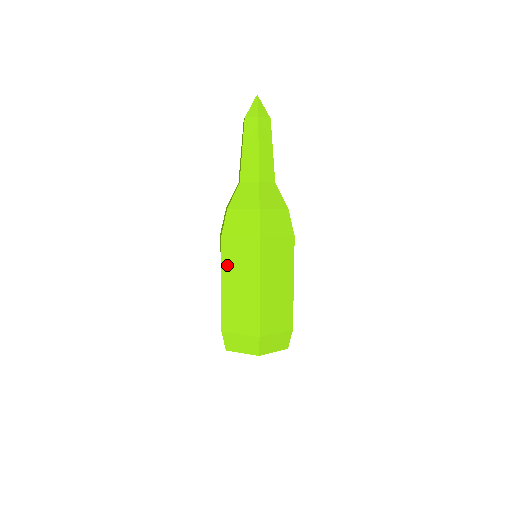
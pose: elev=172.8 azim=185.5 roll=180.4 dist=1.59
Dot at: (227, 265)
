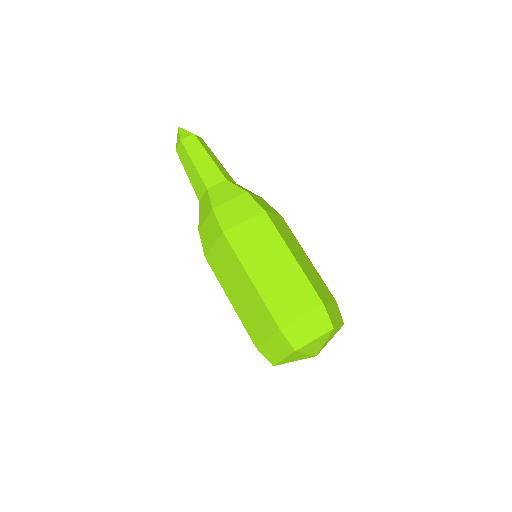
Dot at: (222, 279)
